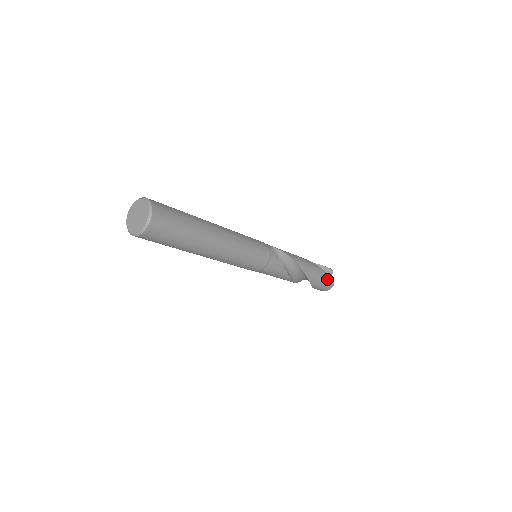
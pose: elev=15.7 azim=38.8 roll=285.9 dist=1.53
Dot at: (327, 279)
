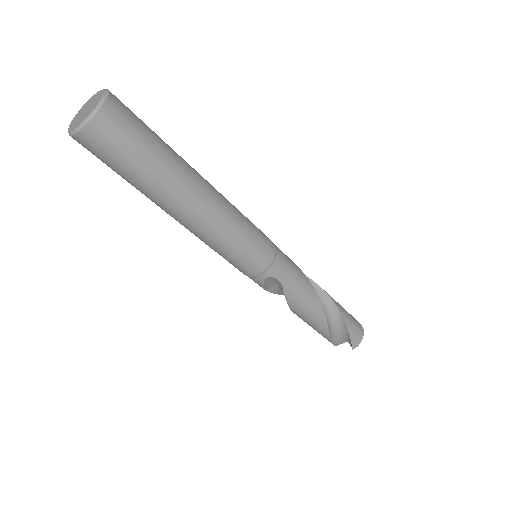
Dot at: occluded
